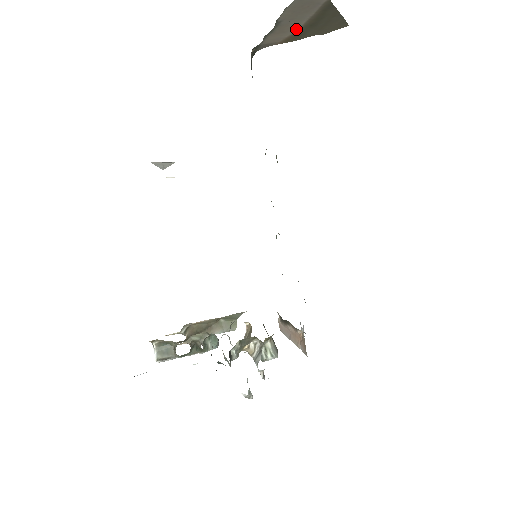
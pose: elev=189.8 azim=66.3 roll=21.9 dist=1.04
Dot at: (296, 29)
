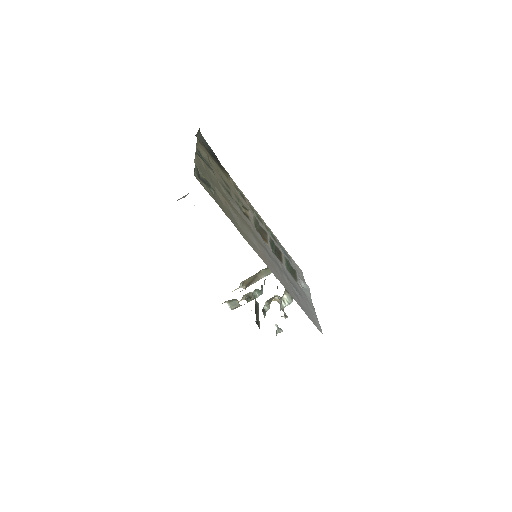
Dot at: occluded
